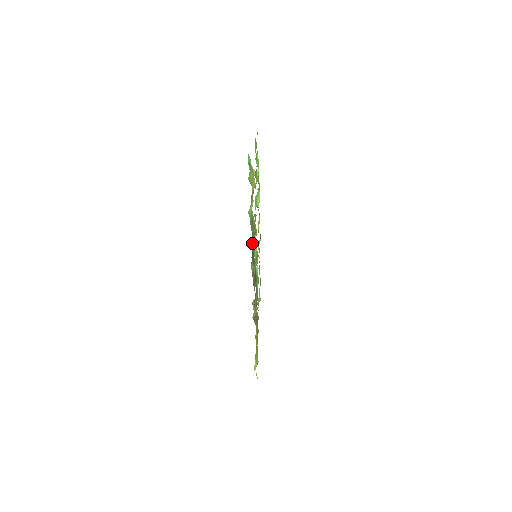
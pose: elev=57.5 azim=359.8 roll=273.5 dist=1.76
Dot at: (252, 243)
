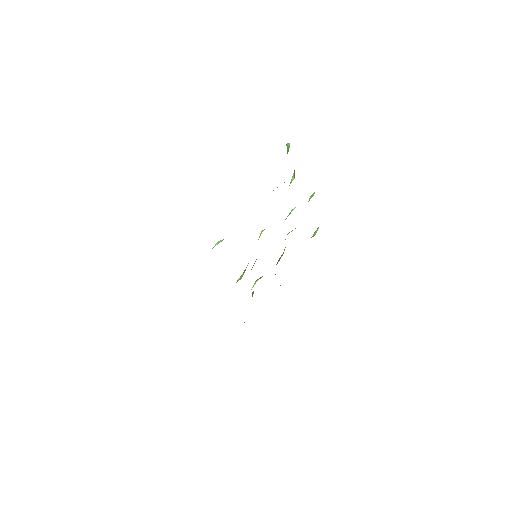
Dot at: occluded
